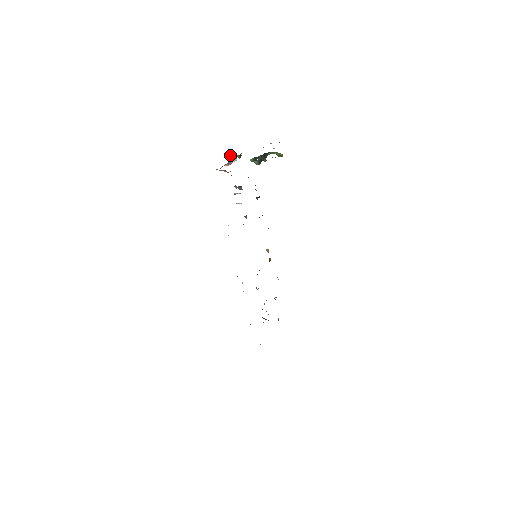
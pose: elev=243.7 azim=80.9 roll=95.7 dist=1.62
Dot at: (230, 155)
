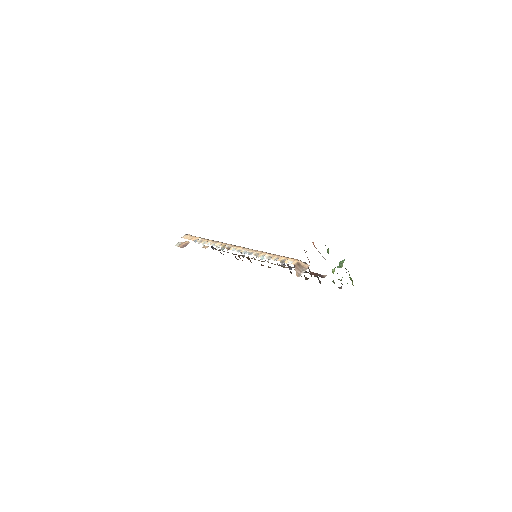
Dot at: (325, 245)
